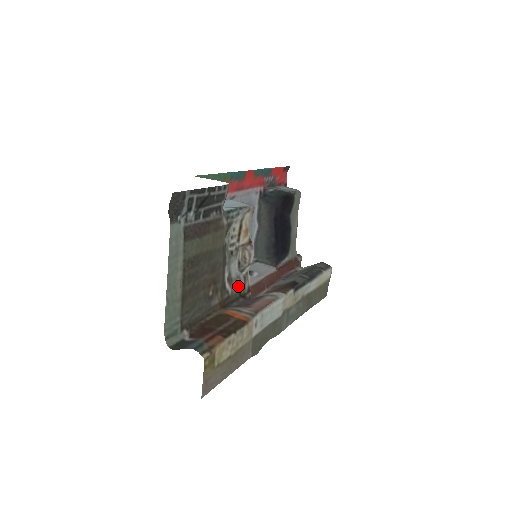
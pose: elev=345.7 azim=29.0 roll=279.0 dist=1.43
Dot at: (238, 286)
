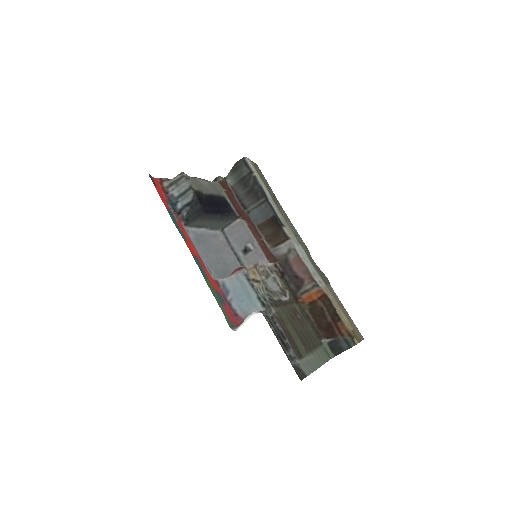
Dot at: (278, 279)
